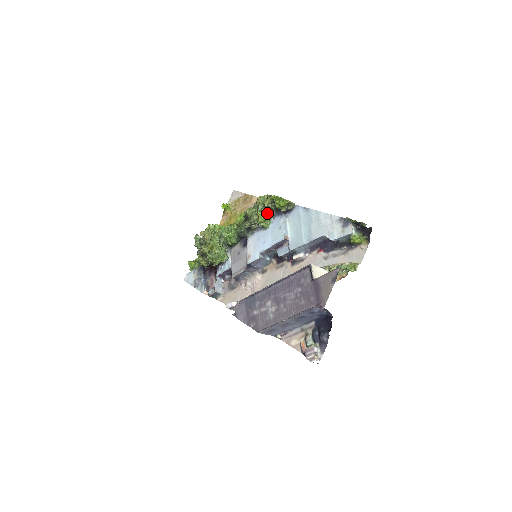
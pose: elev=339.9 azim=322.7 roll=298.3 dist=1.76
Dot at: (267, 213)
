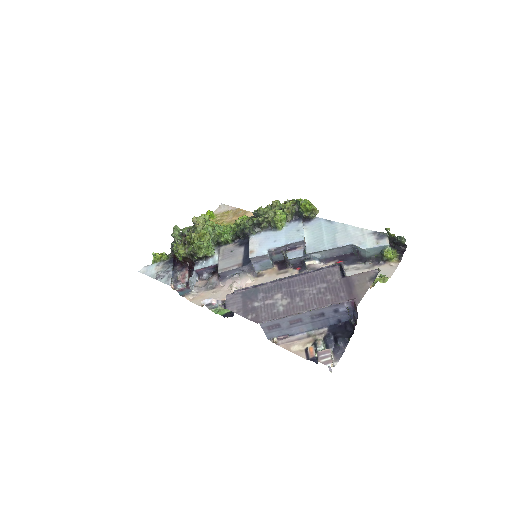
Dot at: (285, 214)
